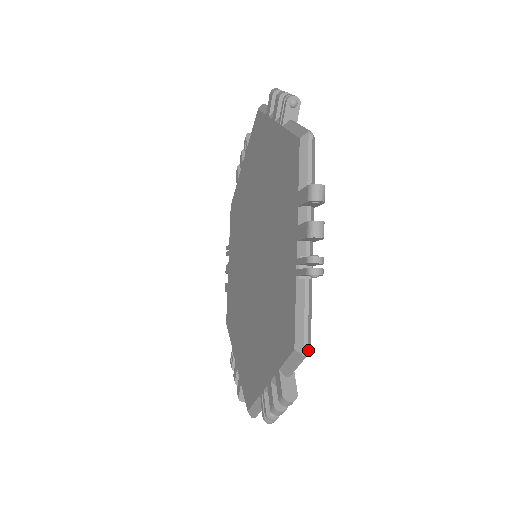
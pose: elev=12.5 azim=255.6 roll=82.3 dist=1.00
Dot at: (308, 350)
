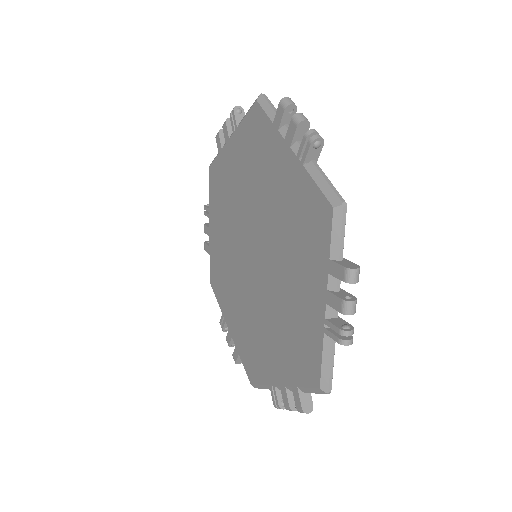
Dot at: occluded
